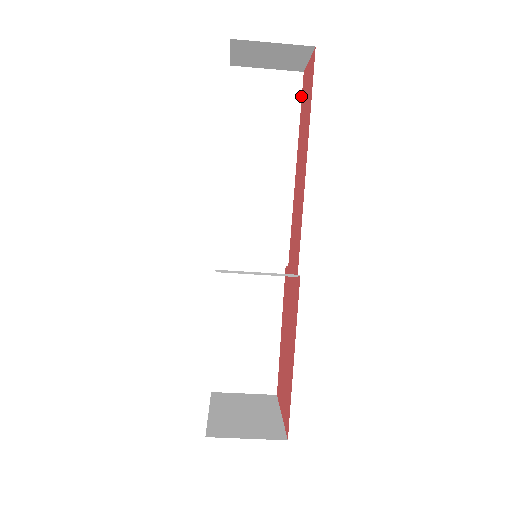
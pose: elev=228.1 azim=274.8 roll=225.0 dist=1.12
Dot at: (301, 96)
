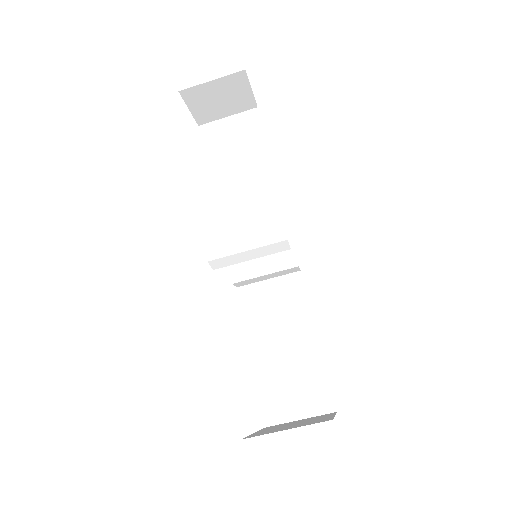
Dot at: (261, 125)
